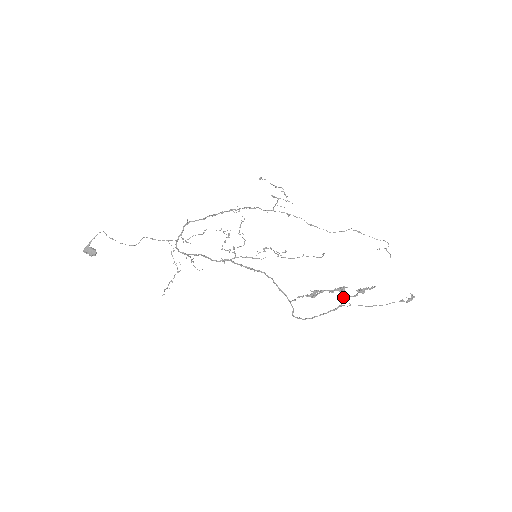
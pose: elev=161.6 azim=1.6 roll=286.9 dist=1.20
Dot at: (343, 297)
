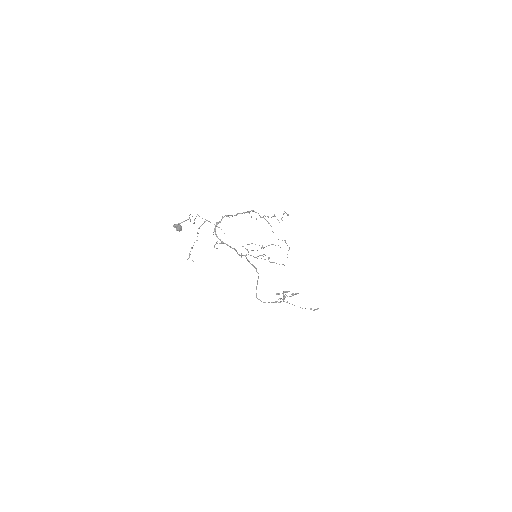
Dot at: (285, 296)
